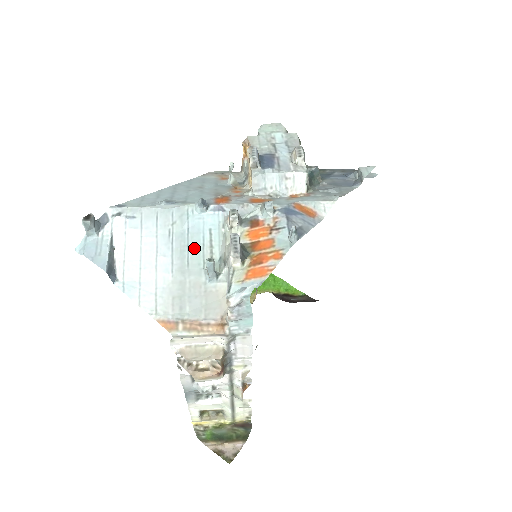
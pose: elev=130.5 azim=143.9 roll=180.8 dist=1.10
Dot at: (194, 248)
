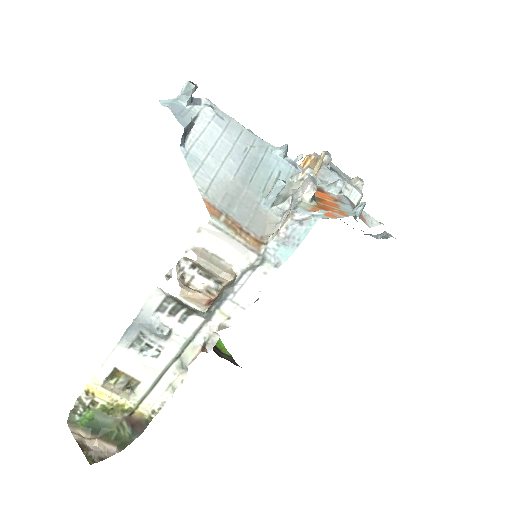
Dot at: (261, 174)
